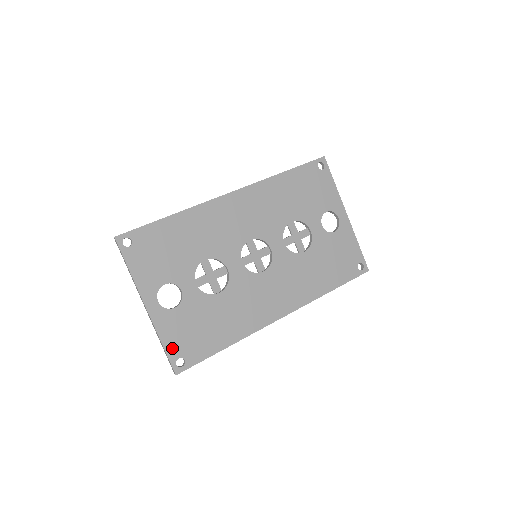
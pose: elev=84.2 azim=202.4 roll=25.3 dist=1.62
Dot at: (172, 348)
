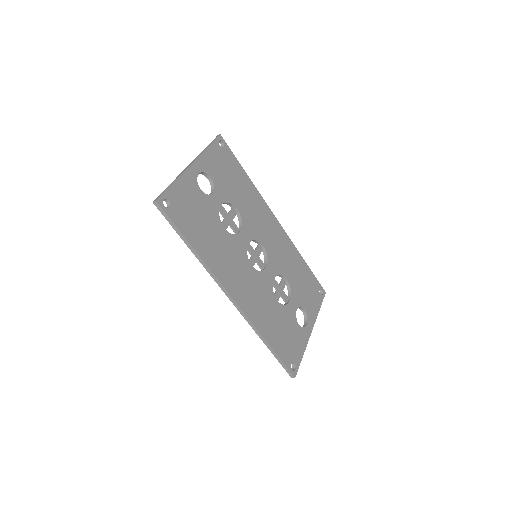
Dot at: (174, 192)
